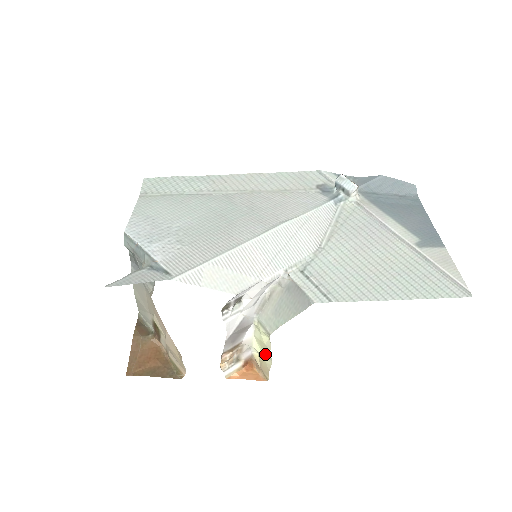
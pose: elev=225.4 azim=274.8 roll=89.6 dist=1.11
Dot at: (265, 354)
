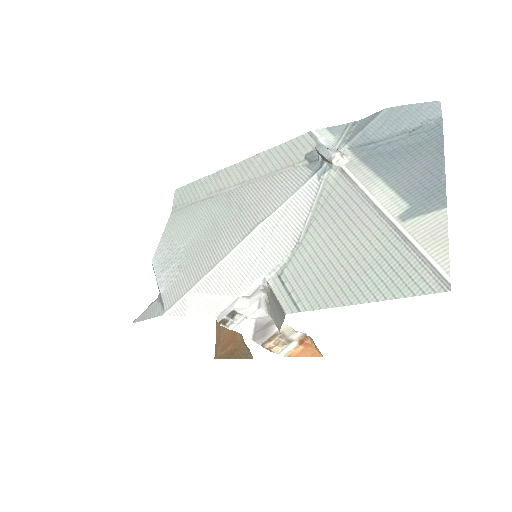
Dot at: occluded
